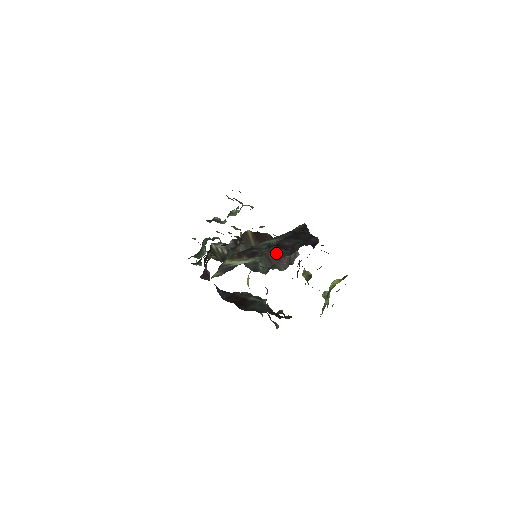
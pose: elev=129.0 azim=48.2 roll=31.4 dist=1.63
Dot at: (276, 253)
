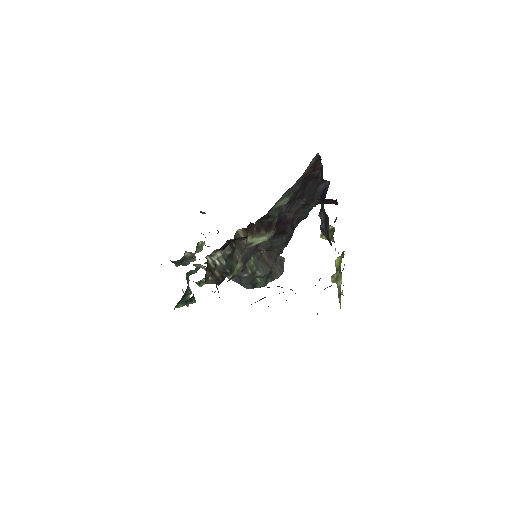
Dot at: (271, 251)
